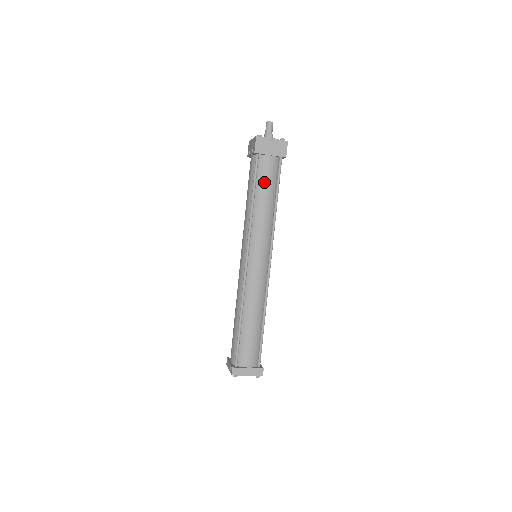
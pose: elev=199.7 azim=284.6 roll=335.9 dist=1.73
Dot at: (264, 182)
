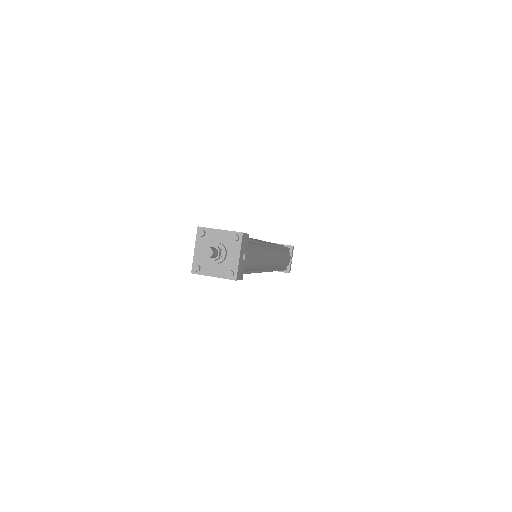
Dot at: occluded
